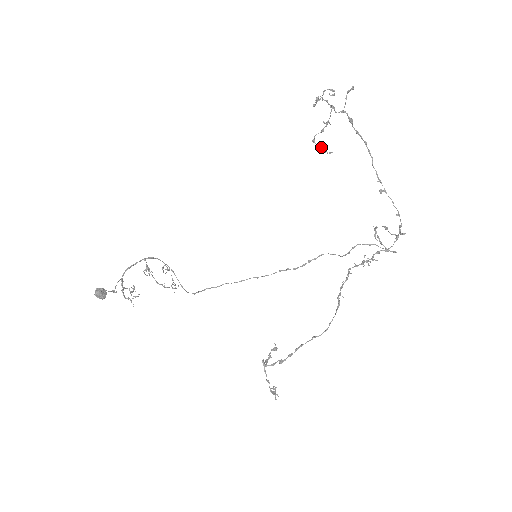
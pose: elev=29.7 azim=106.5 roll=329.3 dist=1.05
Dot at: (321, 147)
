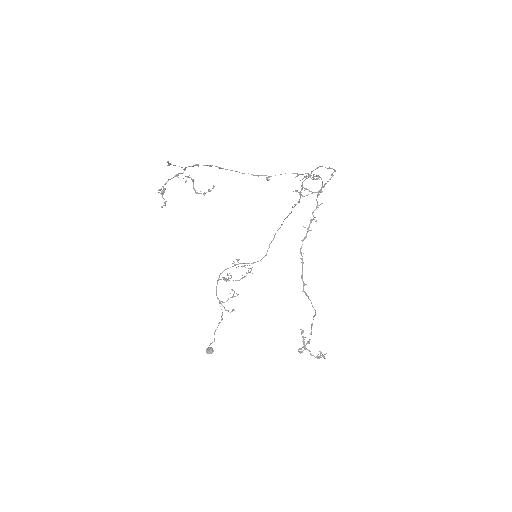
Dot at: (204, 193)
